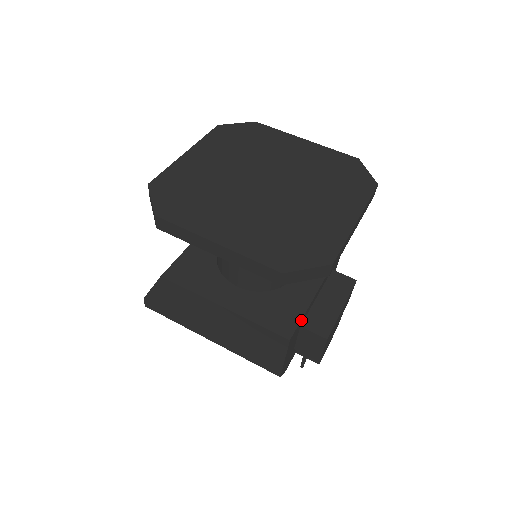
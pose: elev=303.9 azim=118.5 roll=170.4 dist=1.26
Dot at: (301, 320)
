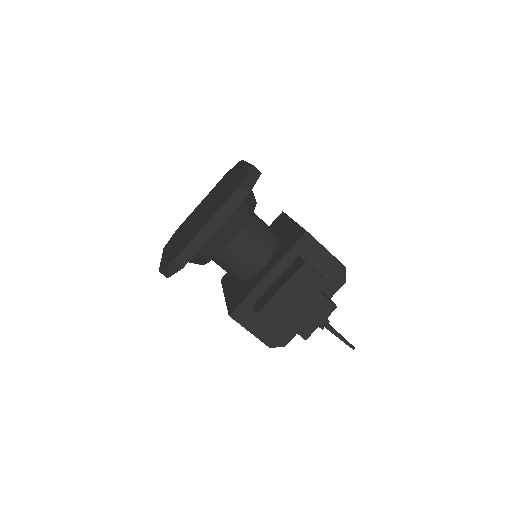
Dot at: (244, 301)
